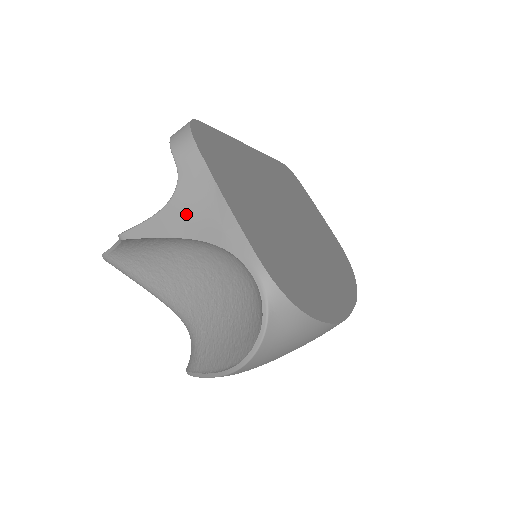
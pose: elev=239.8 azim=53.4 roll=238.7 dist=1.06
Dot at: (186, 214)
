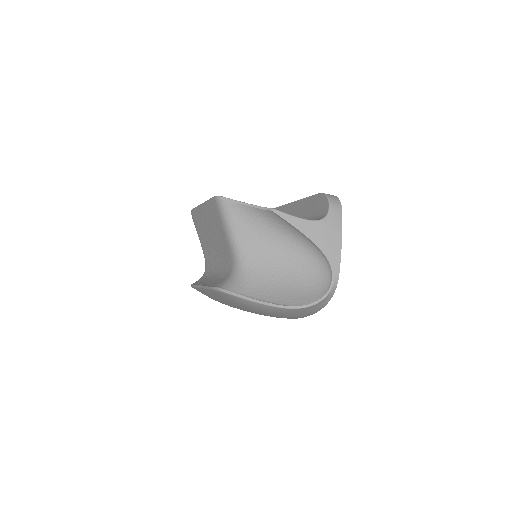
Dot at: (320, 232)
